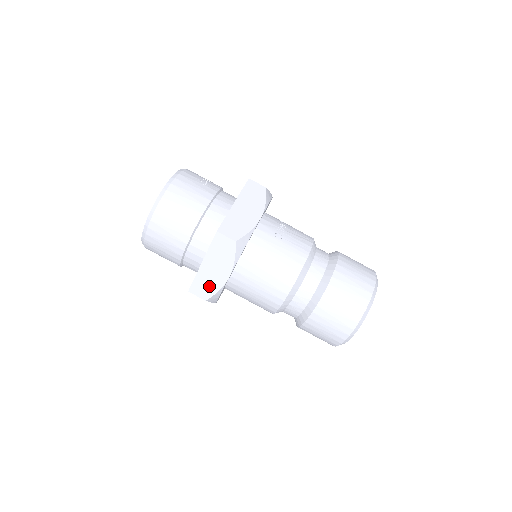
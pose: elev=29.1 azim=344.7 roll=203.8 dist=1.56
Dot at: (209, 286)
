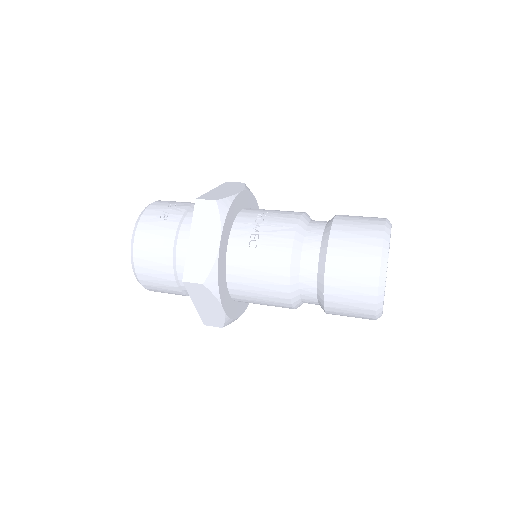
Dot at: (215, 318)
